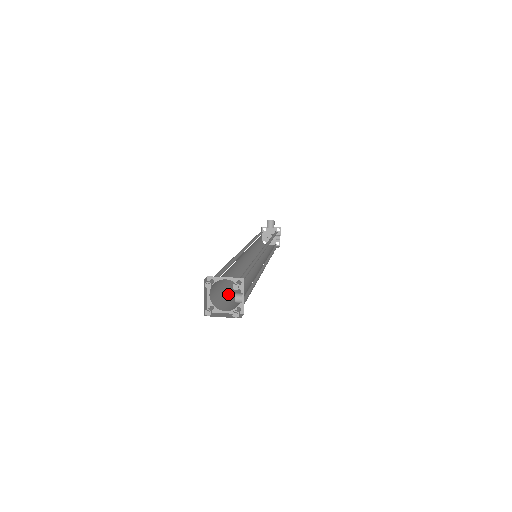
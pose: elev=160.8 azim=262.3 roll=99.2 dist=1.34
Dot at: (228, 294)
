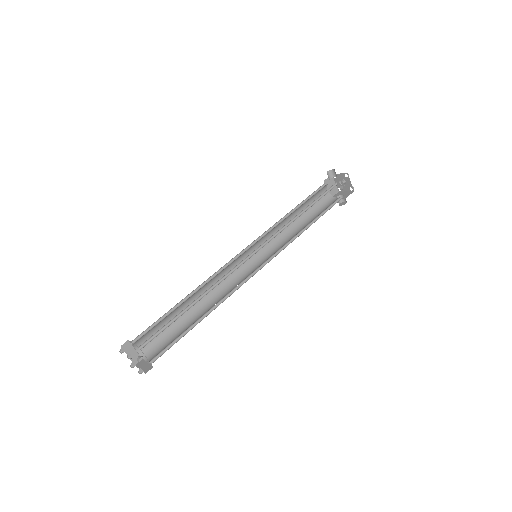
Dot at: (174, 332)
